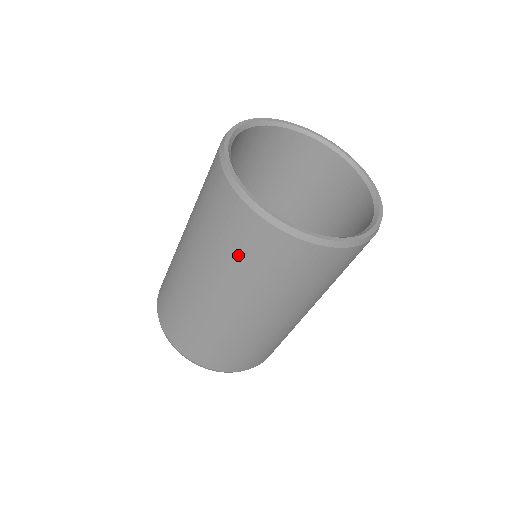
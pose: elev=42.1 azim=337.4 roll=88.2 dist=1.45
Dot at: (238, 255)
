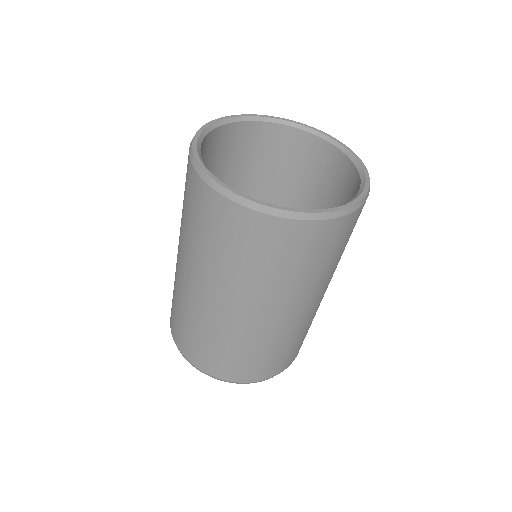
Dot at: (238, 255)
